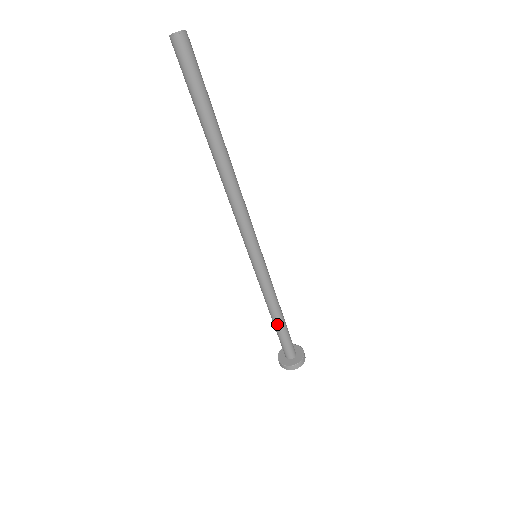
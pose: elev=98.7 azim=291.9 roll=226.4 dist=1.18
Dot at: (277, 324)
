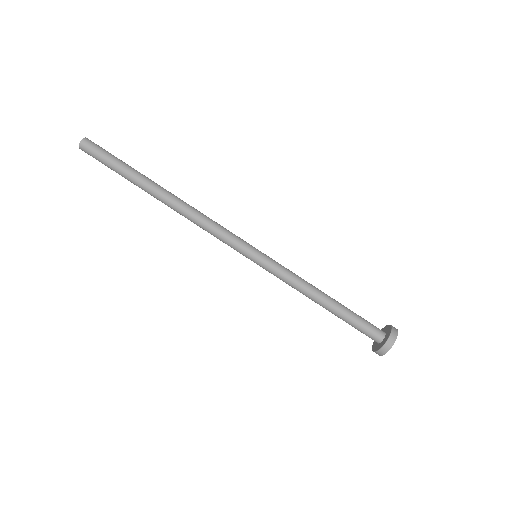
Dot at: (330, 310)
